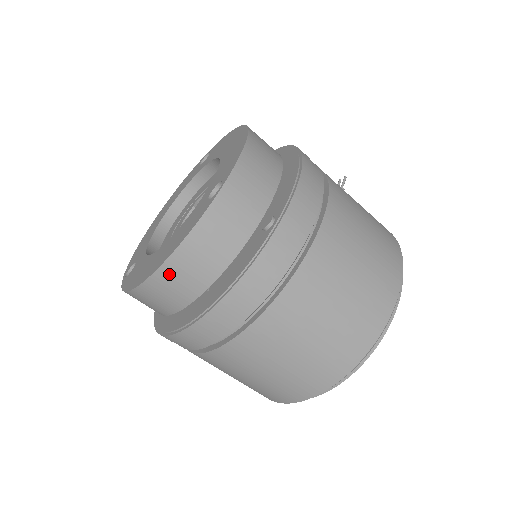
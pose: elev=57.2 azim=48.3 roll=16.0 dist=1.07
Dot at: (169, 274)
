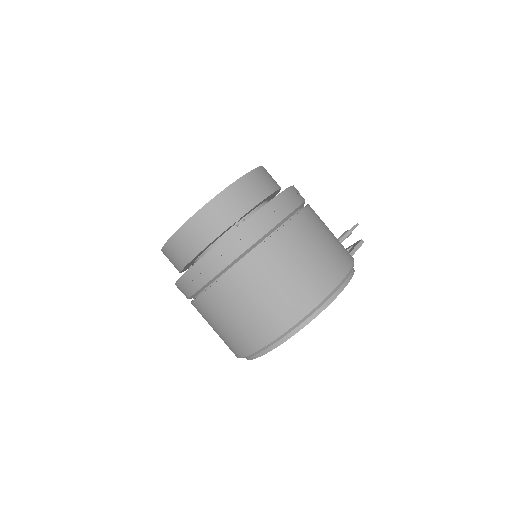
Dot at: (178, 240)
